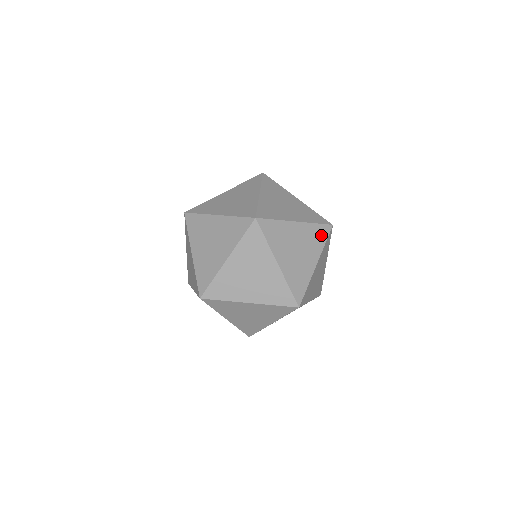
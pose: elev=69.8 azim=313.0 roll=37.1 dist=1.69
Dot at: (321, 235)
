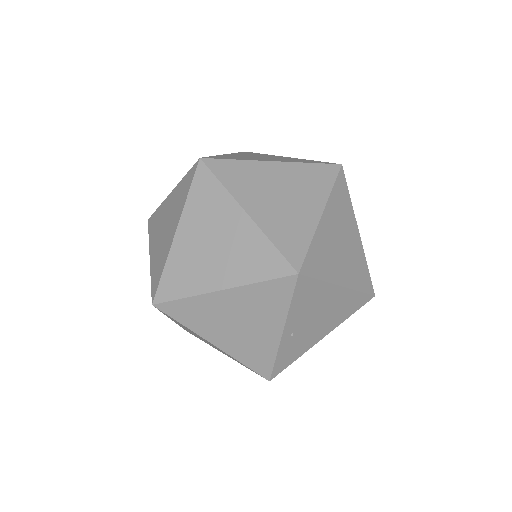
Dot at: (322, 177)
